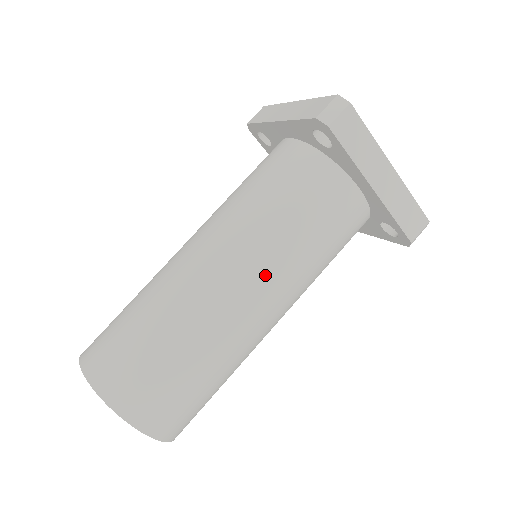
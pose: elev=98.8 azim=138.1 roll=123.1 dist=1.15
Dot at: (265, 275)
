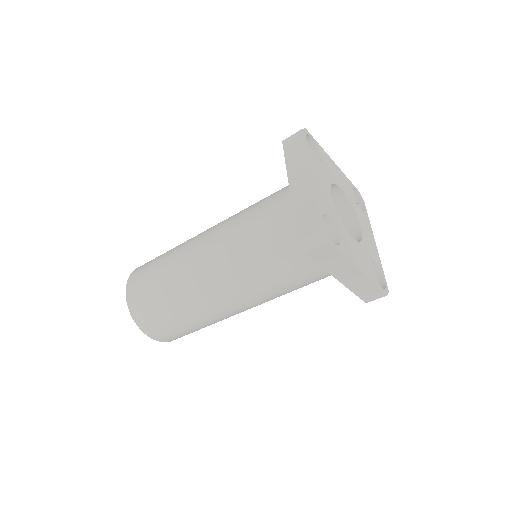
Dot at: (245, 296)
